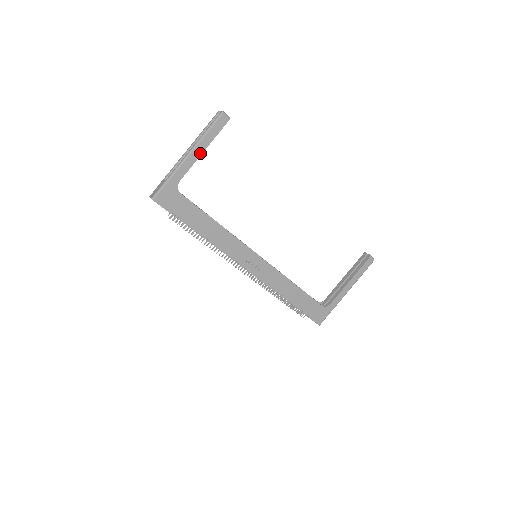
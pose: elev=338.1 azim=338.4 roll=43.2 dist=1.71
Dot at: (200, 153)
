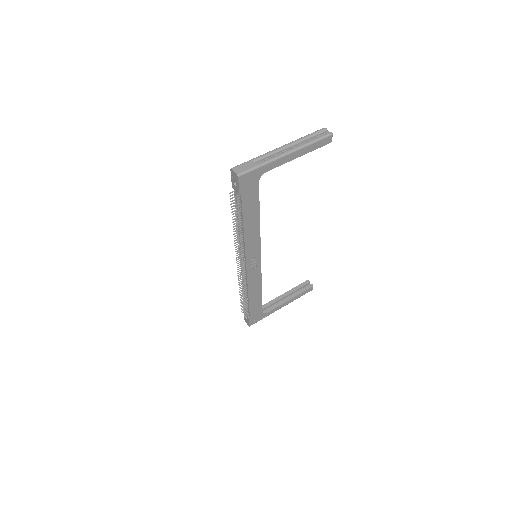
Dot at: (296, 157)
